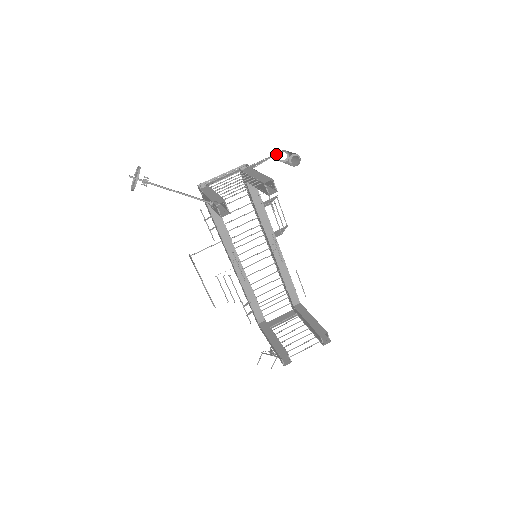
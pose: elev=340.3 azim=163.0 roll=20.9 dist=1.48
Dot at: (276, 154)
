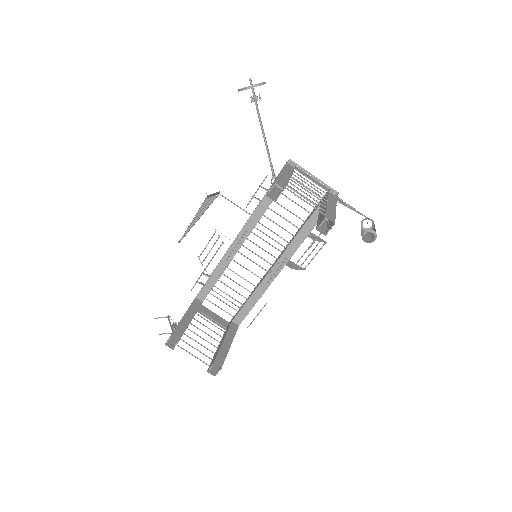
Dot at: (366, 217)
